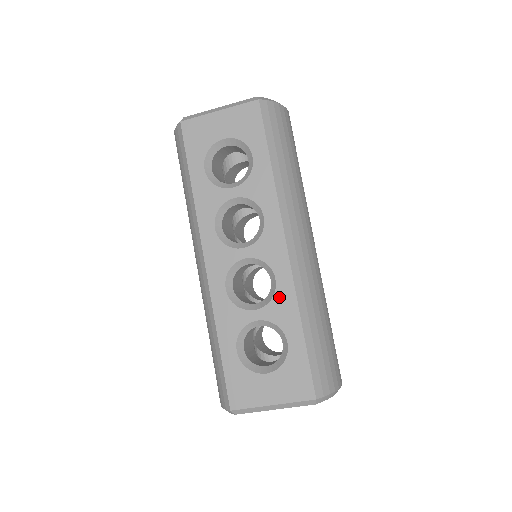
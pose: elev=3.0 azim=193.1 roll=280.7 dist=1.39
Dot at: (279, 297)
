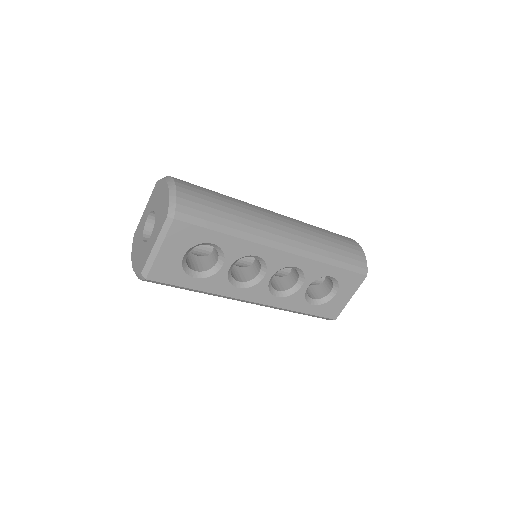
Dot at: (307, 270)
